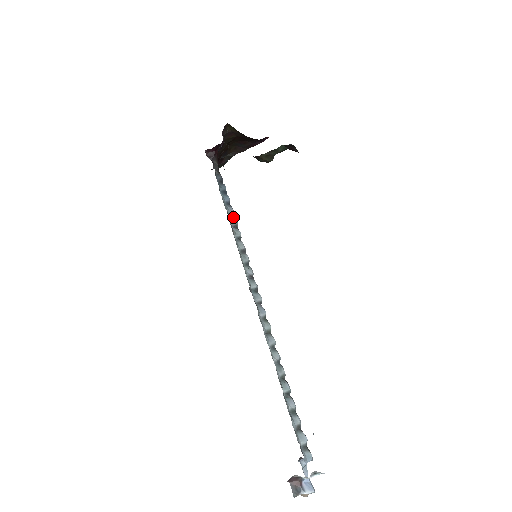
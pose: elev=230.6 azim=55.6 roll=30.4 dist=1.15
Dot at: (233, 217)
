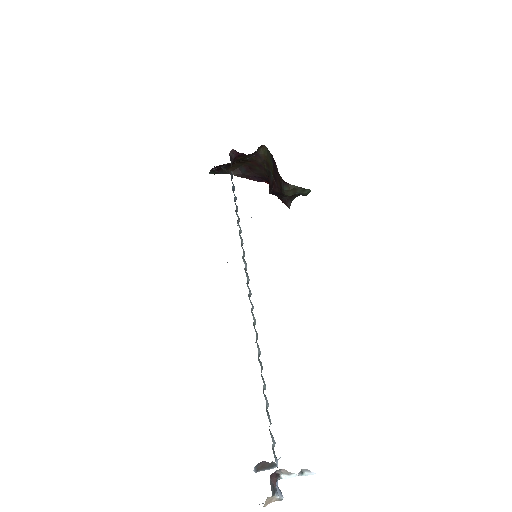
Dot at: occluded
